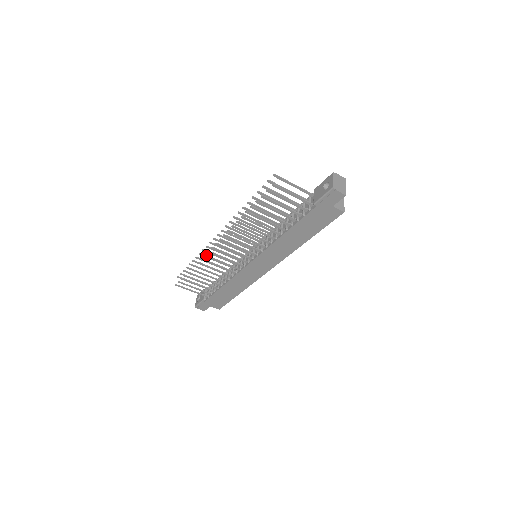
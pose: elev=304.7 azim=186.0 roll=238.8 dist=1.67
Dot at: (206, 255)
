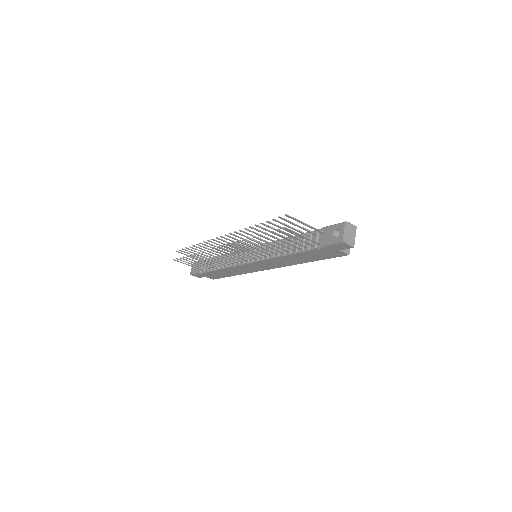
Dot at: (207, 251)
